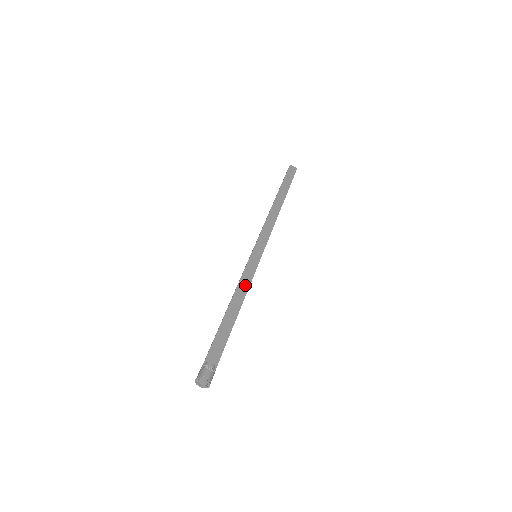
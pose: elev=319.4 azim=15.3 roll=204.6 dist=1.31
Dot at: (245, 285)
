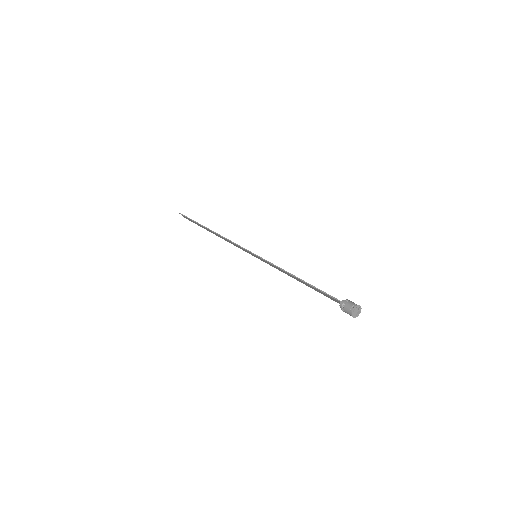
Dot at: (280, 269)
